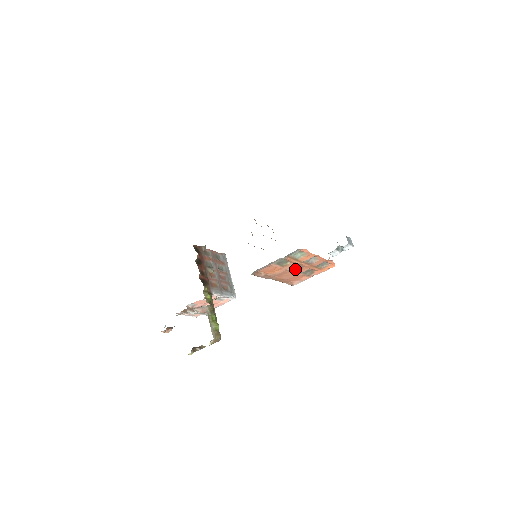
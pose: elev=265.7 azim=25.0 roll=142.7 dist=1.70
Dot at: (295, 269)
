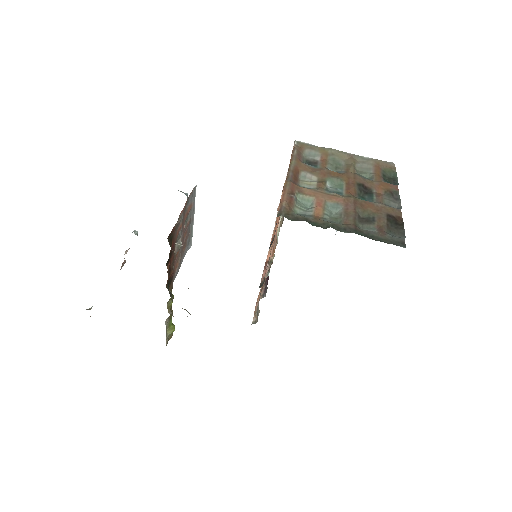
Dot at: occluded
